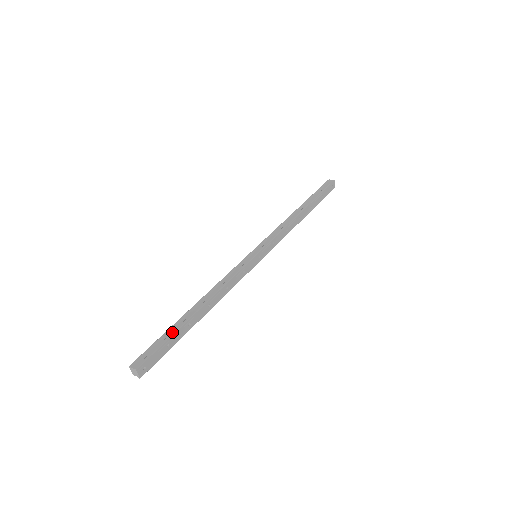
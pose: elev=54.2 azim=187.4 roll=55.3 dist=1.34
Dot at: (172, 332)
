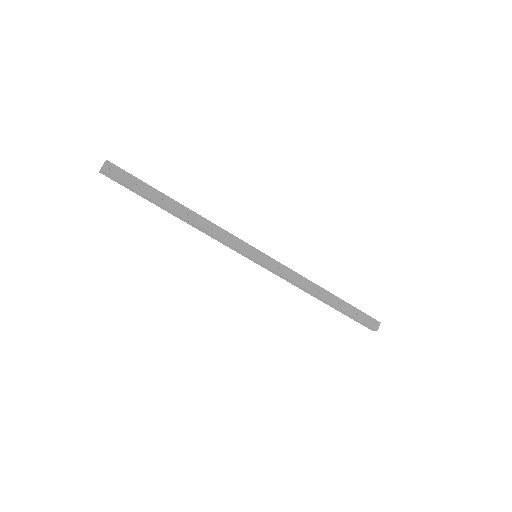
Dot at: (149, 185)
